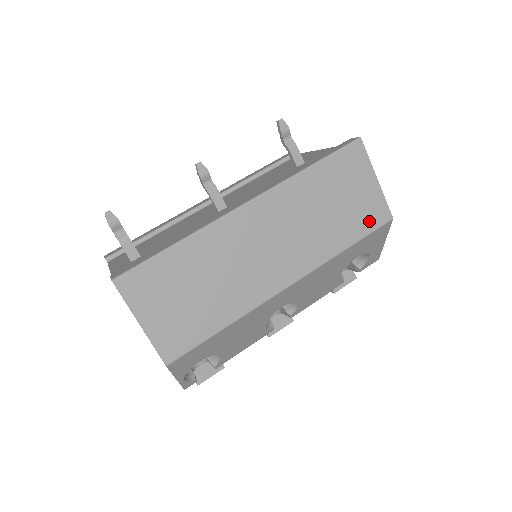
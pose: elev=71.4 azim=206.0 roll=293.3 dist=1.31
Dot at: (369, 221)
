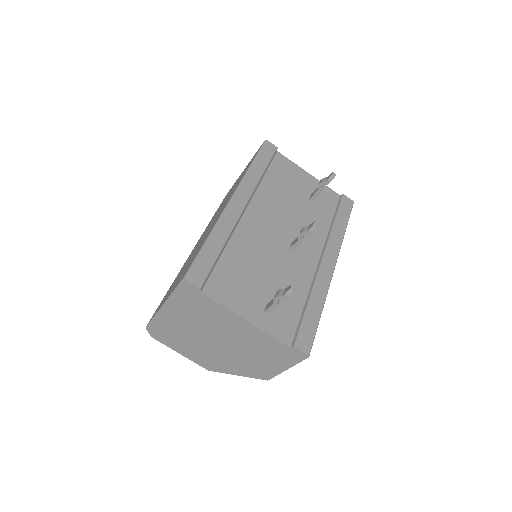
Dot at: occluded
